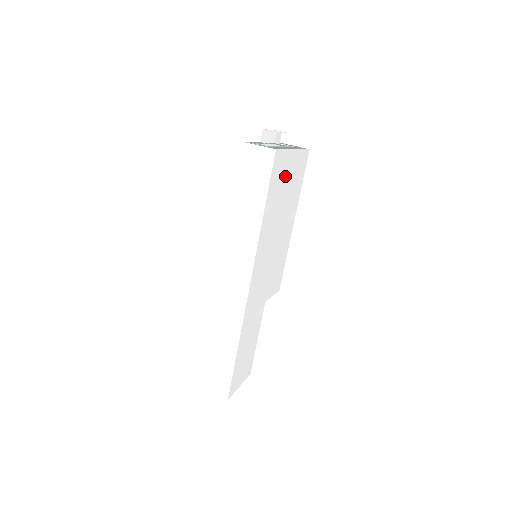
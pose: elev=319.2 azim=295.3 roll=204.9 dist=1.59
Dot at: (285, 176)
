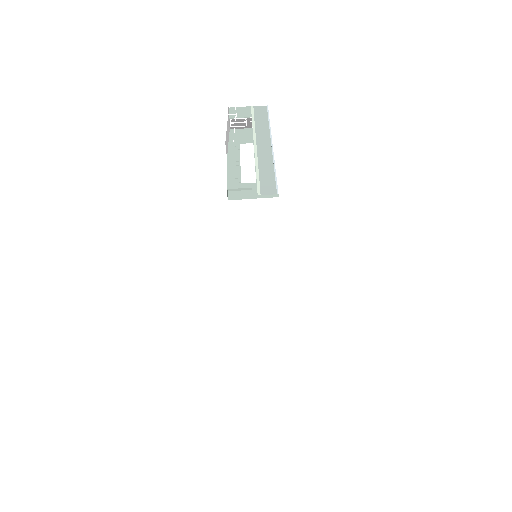
Dot at: occluded
